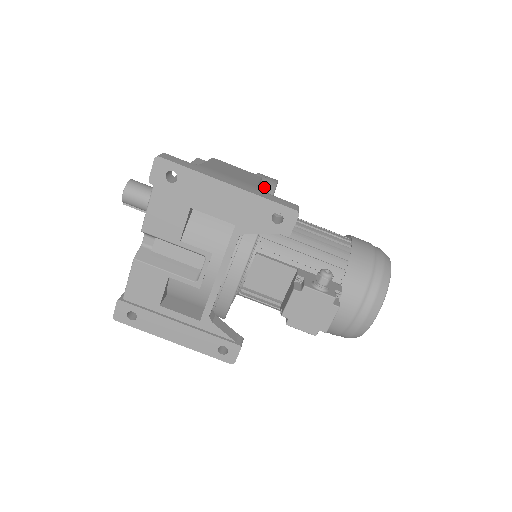
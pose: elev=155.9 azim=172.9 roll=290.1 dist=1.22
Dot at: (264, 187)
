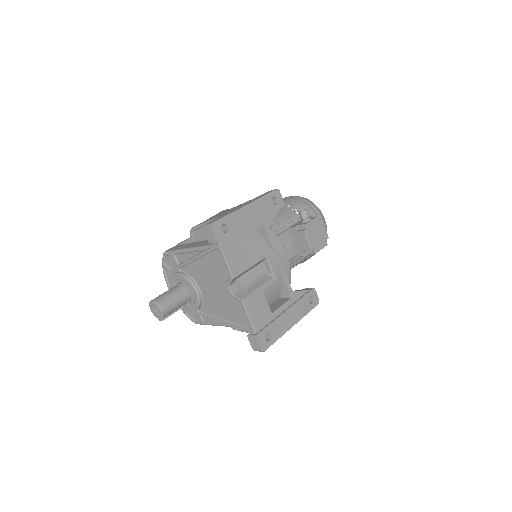
Dot at: occluded
